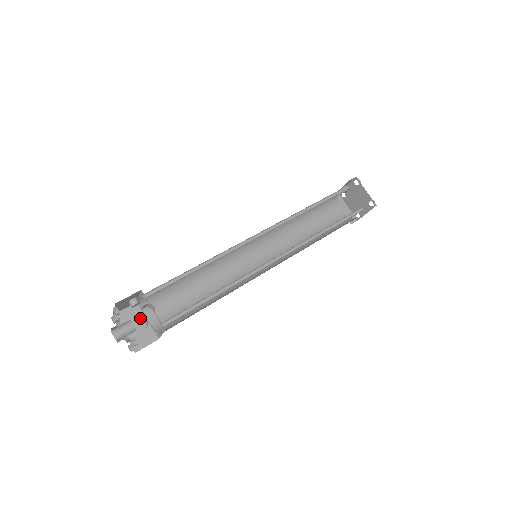
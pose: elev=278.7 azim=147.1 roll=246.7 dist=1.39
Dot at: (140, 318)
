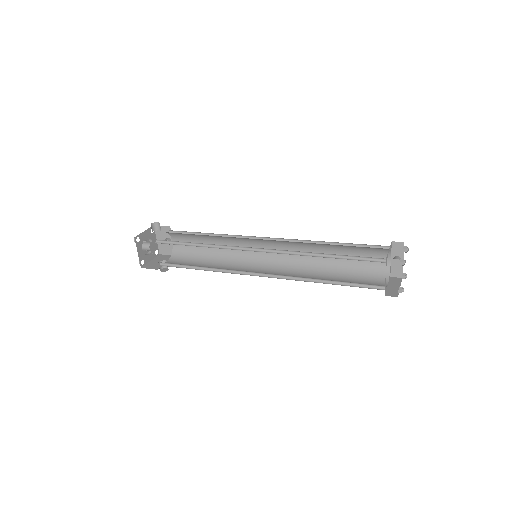
Dot at: (166, 261)
